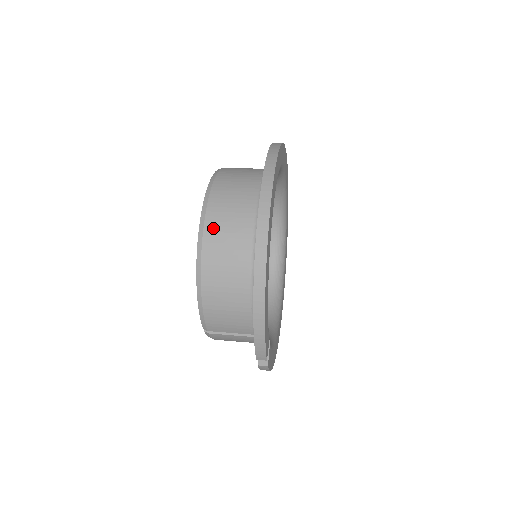
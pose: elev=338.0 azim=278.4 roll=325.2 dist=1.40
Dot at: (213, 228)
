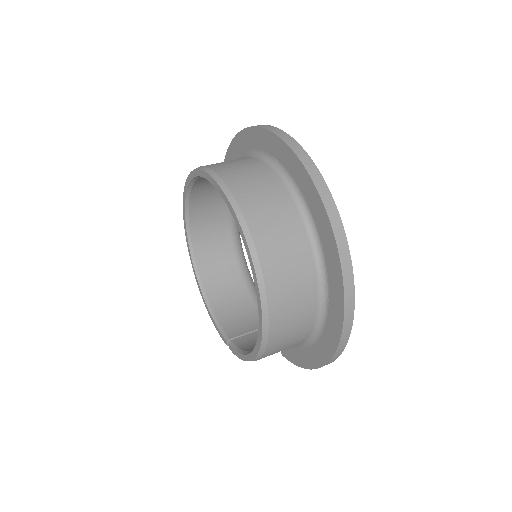
Dot at: (278, 334)
